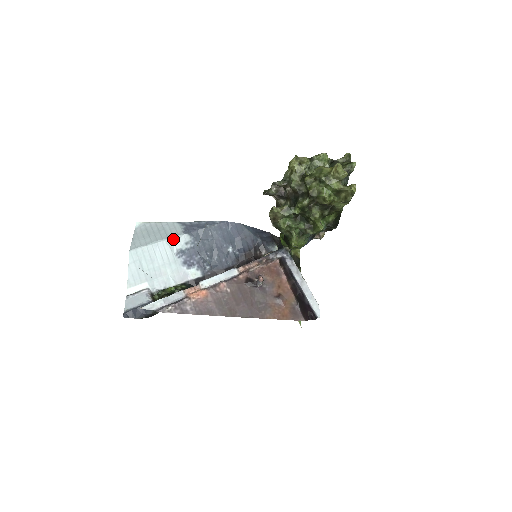
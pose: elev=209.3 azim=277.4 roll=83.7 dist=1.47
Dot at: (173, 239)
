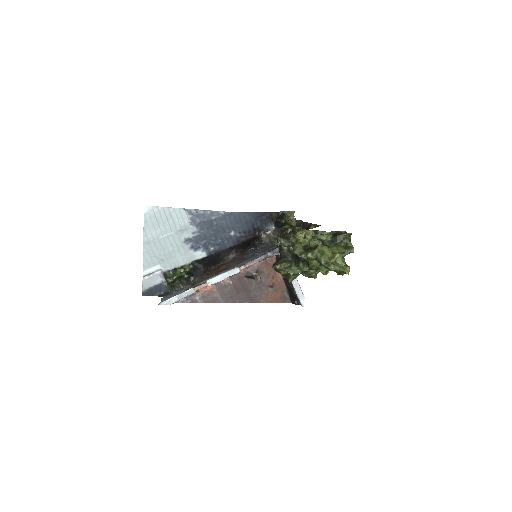
Dot at: (181, 231)
